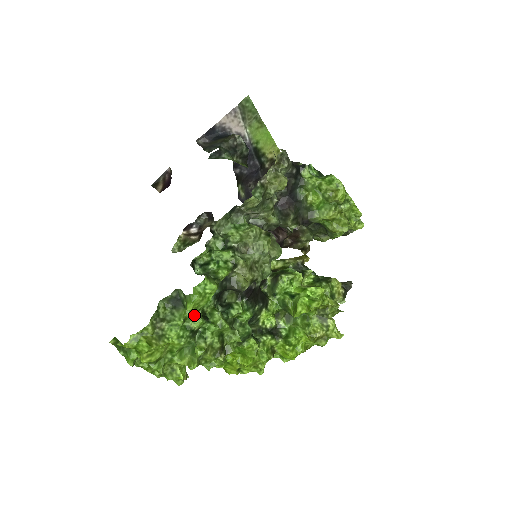
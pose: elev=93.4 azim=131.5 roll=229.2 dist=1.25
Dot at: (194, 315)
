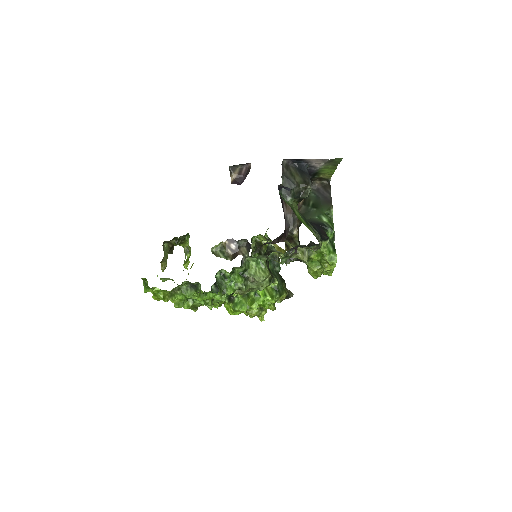
Dot at: occluded
